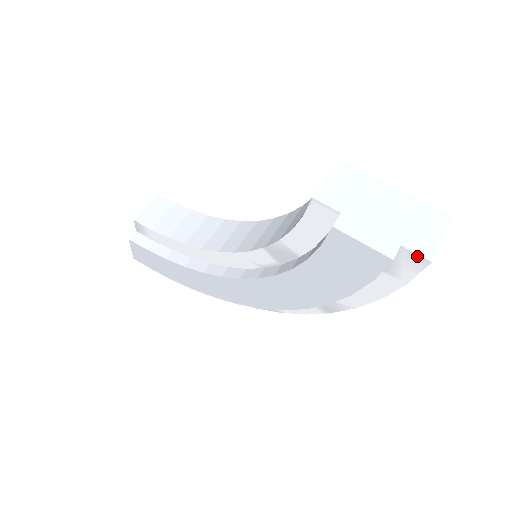
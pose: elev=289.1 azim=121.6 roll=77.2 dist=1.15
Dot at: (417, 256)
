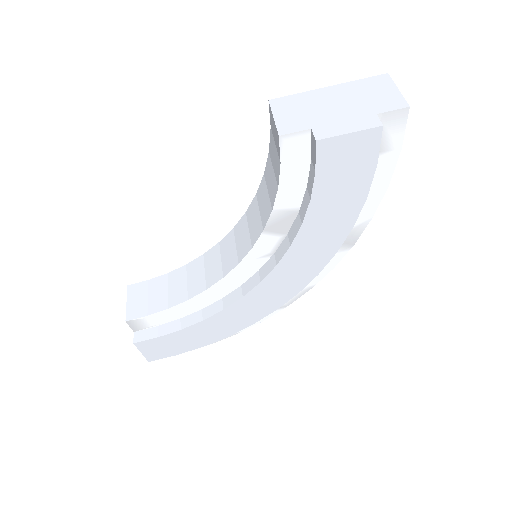
Dot at: (395, 112)
